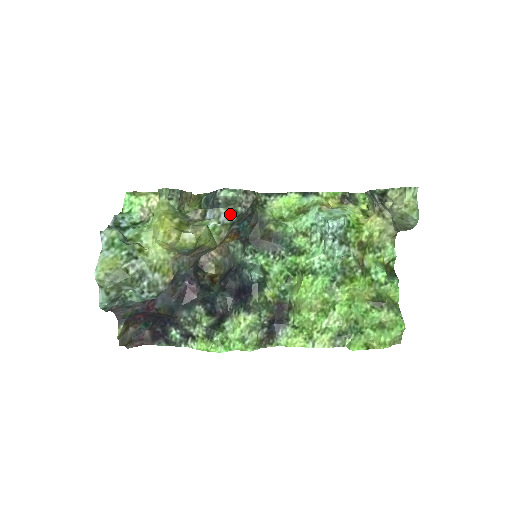
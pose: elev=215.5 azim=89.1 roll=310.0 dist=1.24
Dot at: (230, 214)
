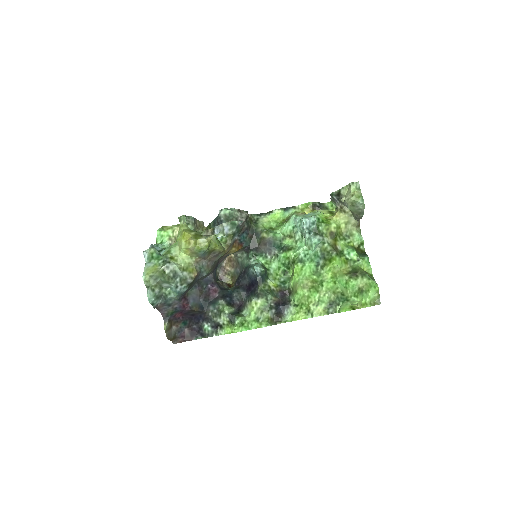
Dot at: (231, 227)
